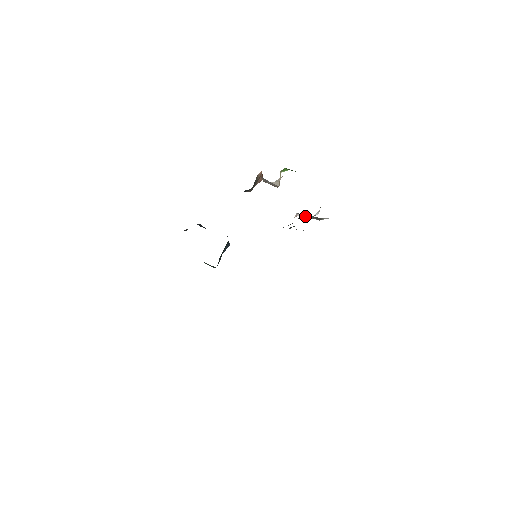
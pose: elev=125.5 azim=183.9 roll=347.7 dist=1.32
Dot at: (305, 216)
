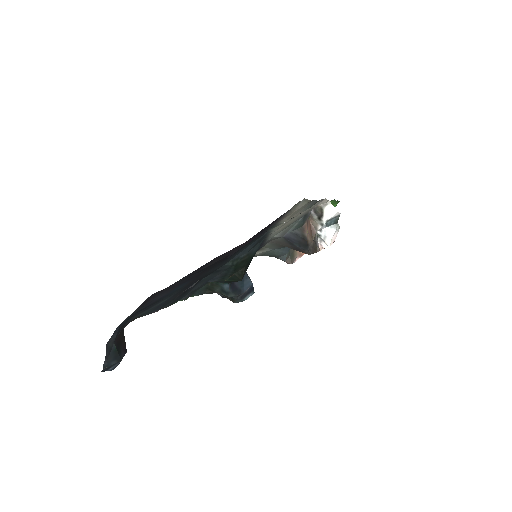
Dot at: (317, 229)
